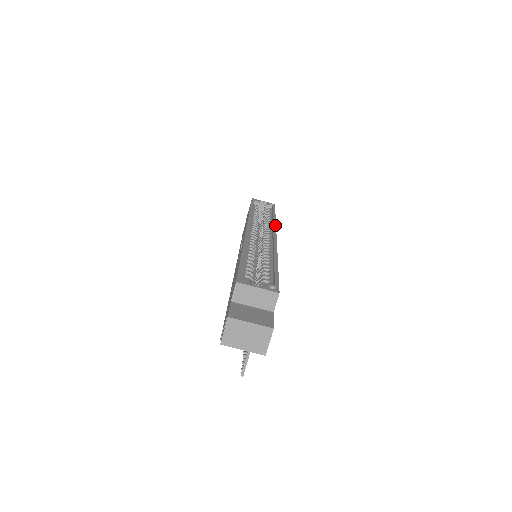
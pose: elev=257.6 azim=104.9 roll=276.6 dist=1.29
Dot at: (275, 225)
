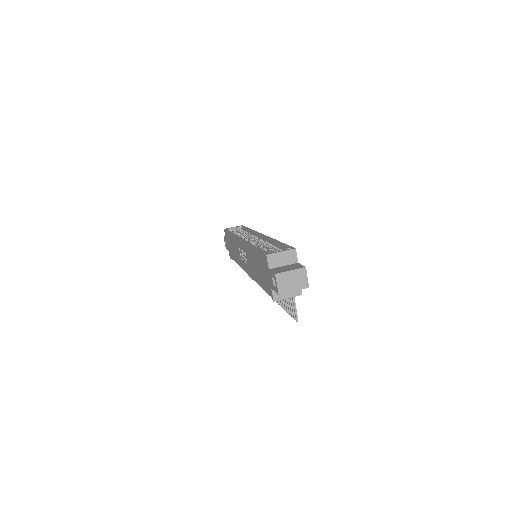
Dot at: (256, 231)
